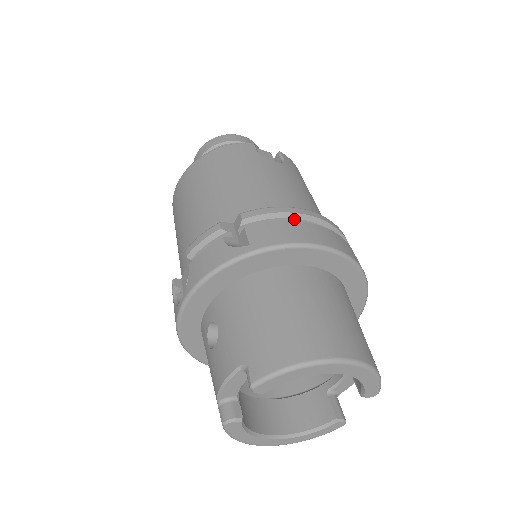
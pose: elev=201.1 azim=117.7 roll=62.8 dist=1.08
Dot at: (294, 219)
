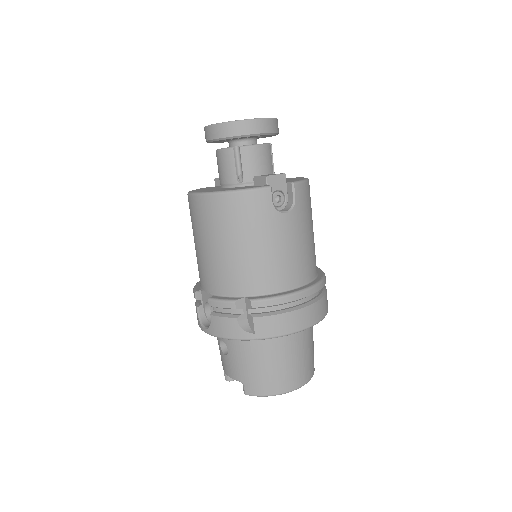
Dot at: (288, 303)
